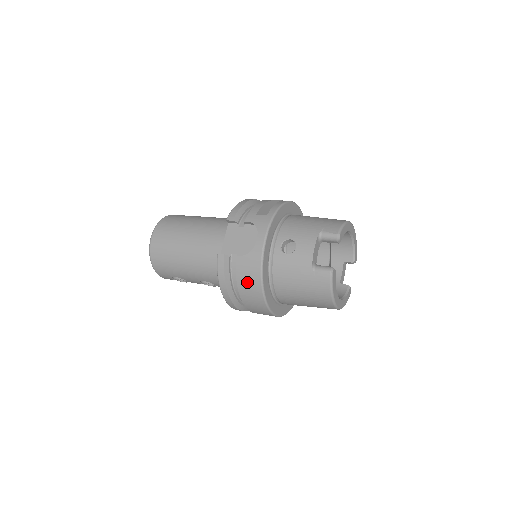
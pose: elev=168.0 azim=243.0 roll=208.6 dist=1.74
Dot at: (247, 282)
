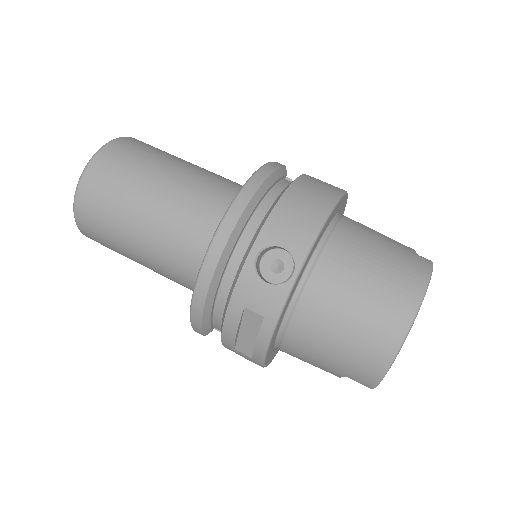
Dot at: occluded
